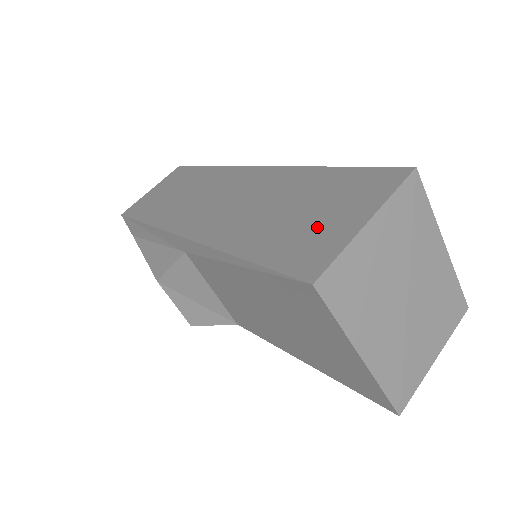
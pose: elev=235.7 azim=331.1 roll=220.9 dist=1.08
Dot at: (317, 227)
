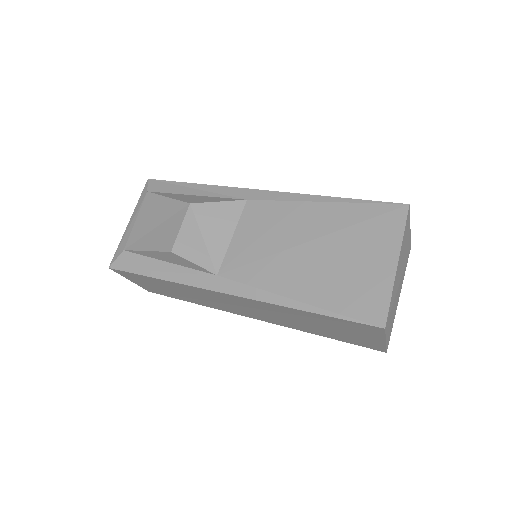
Dot at: occluded
